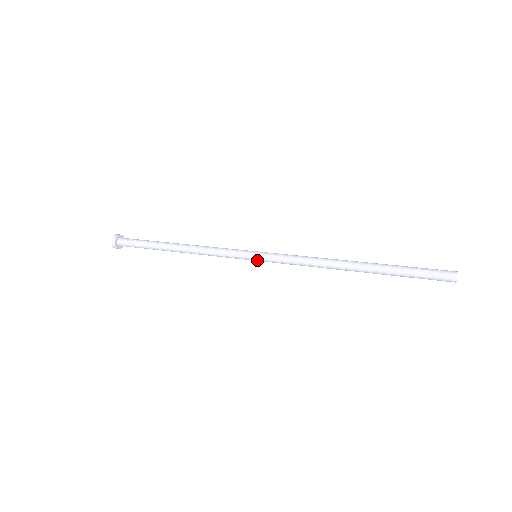
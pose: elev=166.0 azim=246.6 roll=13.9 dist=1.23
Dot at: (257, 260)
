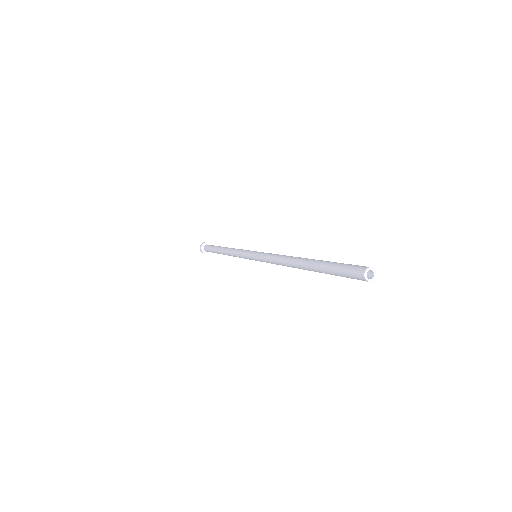
Dot at: (255, 260)
